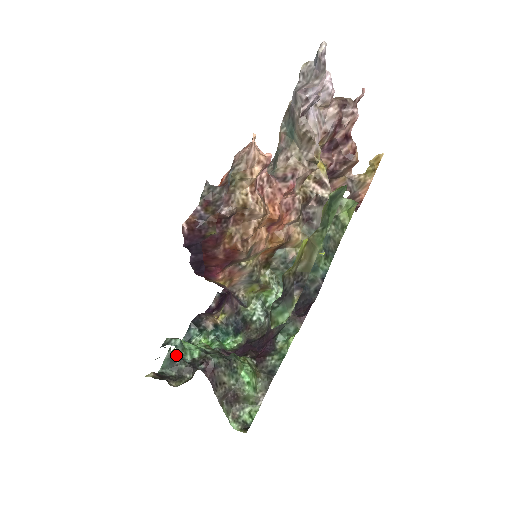
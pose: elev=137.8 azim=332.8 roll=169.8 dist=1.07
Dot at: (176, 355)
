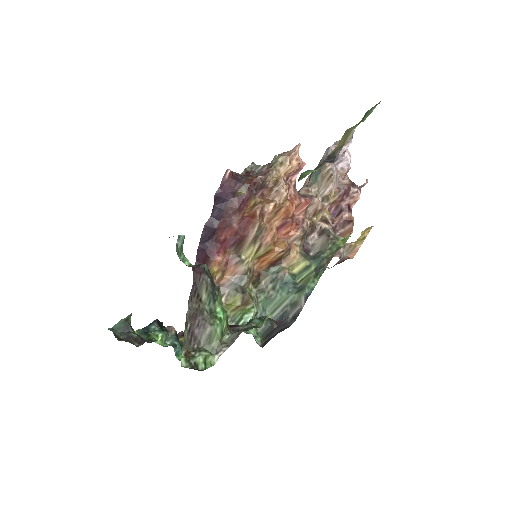
Dot at: occluded
